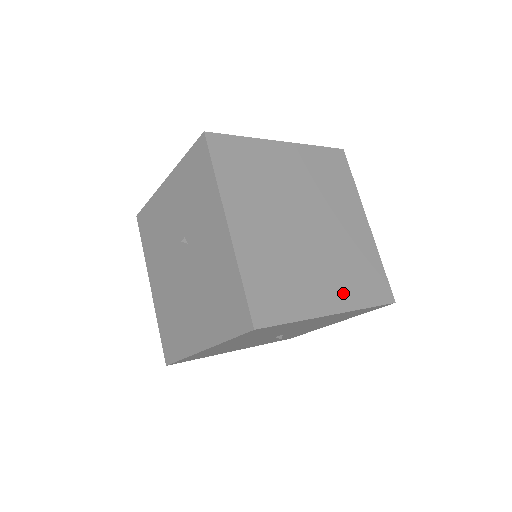
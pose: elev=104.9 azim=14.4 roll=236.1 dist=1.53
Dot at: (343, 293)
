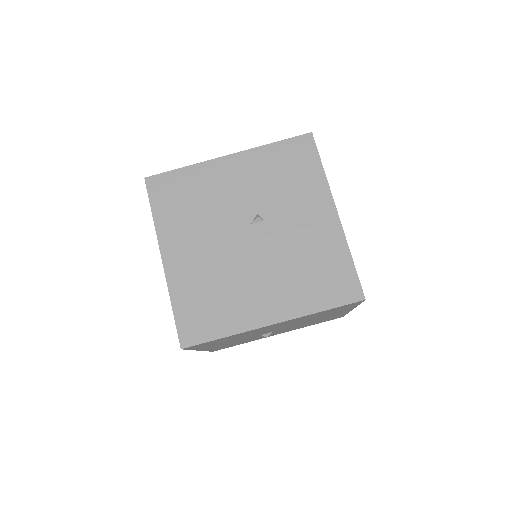
Dot at: occluded
